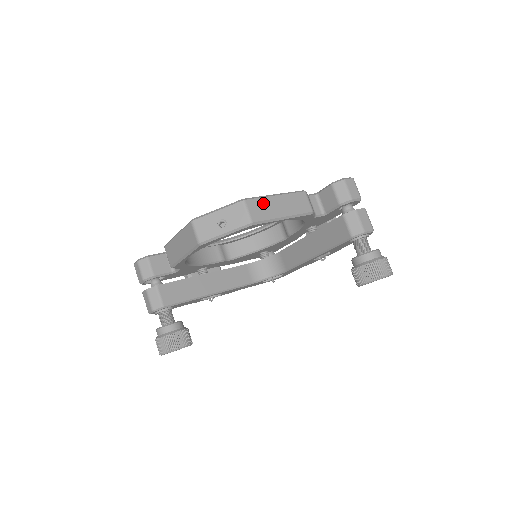
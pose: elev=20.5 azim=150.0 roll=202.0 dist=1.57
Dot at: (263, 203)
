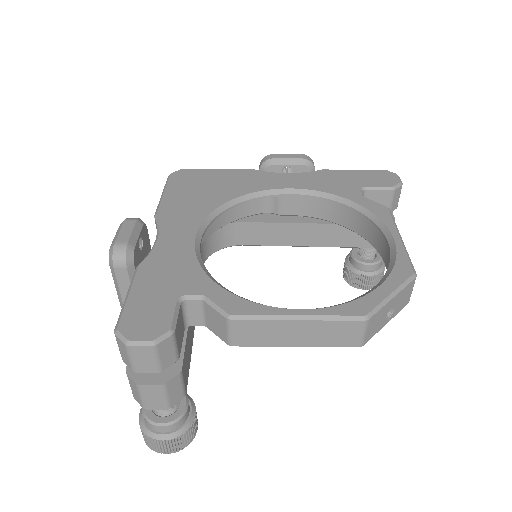
Dot at: occluded
